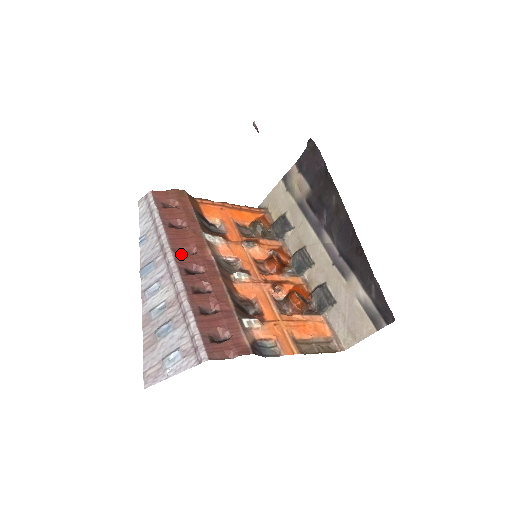
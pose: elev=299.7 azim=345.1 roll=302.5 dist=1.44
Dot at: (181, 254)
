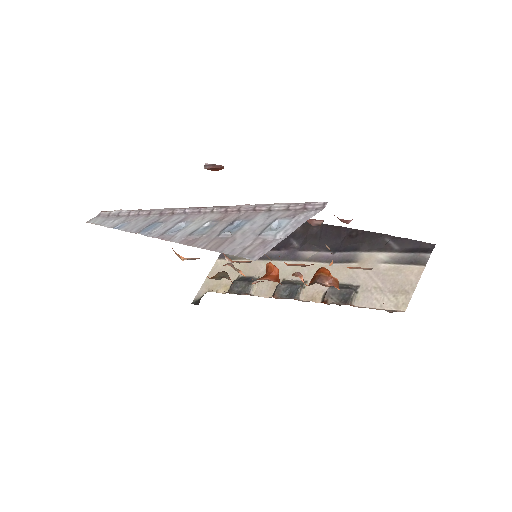
Dot at: occluded
